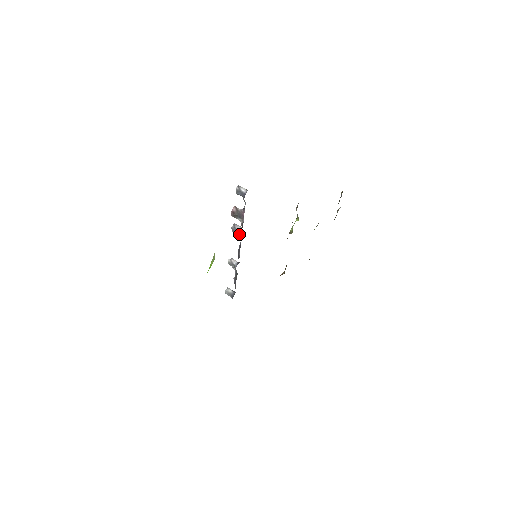
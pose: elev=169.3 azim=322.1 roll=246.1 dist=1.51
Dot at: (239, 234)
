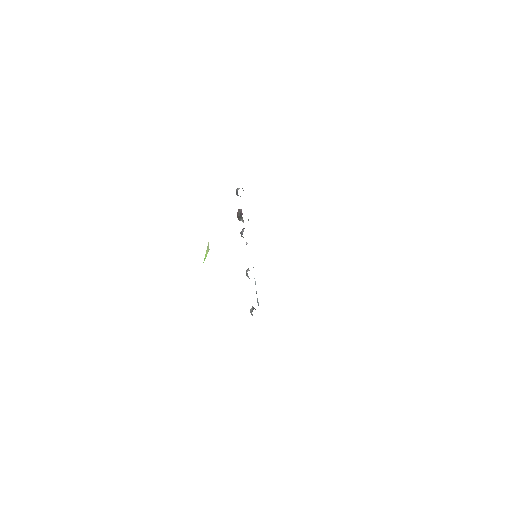
Dot at: occluded
